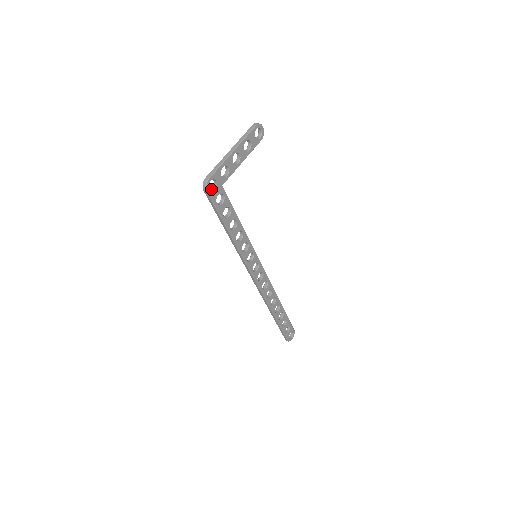
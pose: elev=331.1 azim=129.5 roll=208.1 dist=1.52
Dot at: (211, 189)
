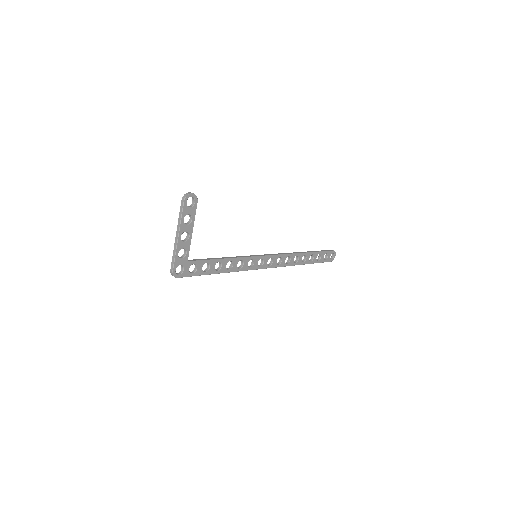
Dot at: (181, 270)
